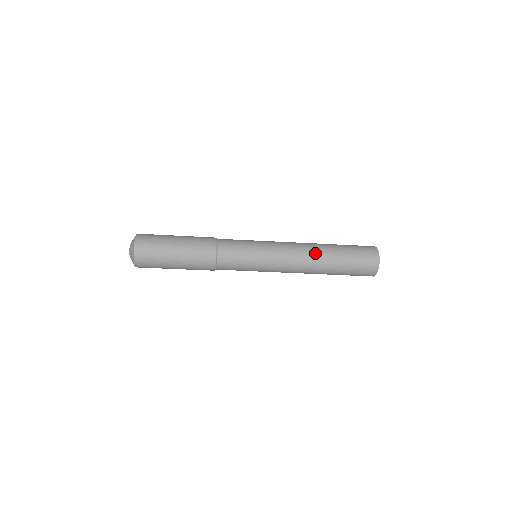
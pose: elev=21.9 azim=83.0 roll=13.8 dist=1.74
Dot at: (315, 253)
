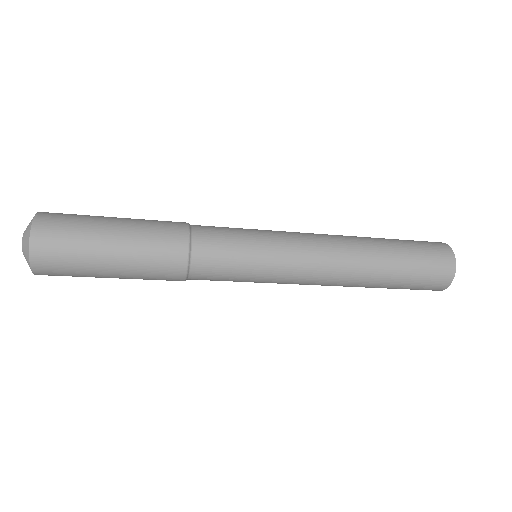
Dot at: (357, 257)
